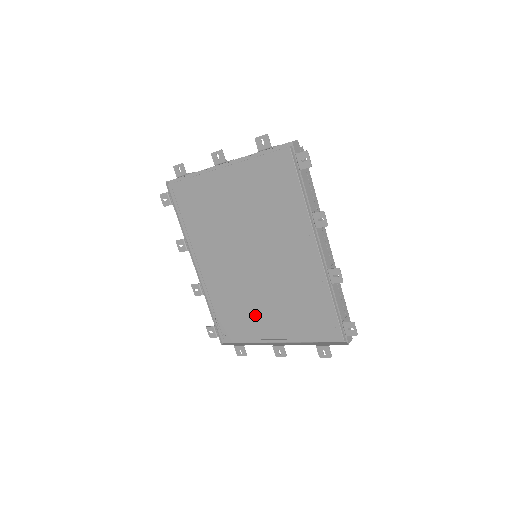
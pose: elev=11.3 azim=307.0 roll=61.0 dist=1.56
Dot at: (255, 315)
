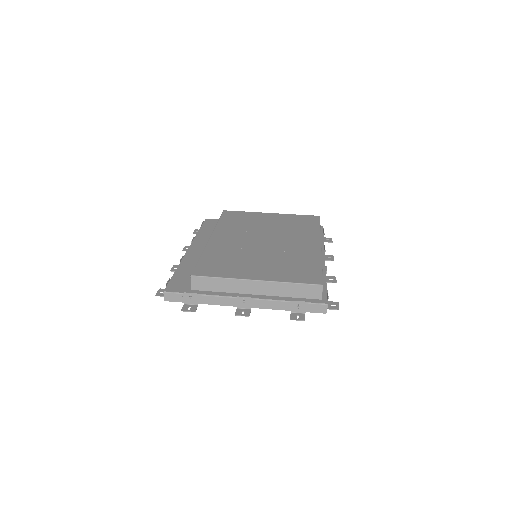
Dot at: occluded
